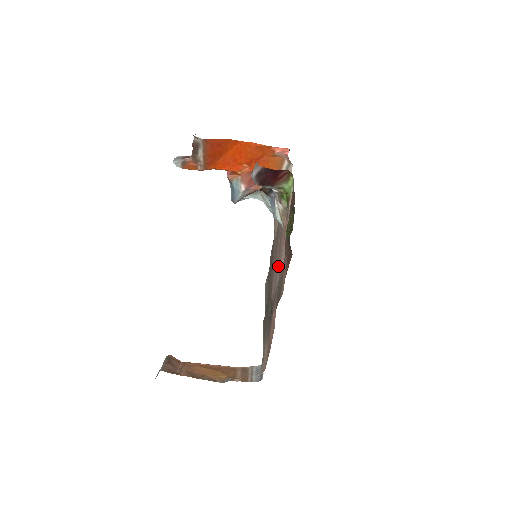
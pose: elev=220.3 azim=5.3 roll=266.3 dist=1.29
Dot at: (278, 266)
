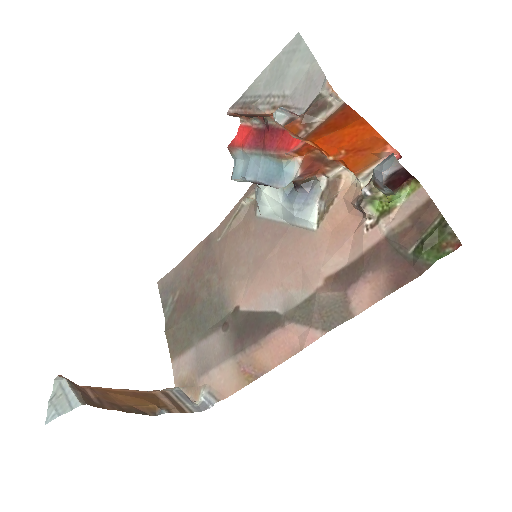
Dot at: (291, 274)
